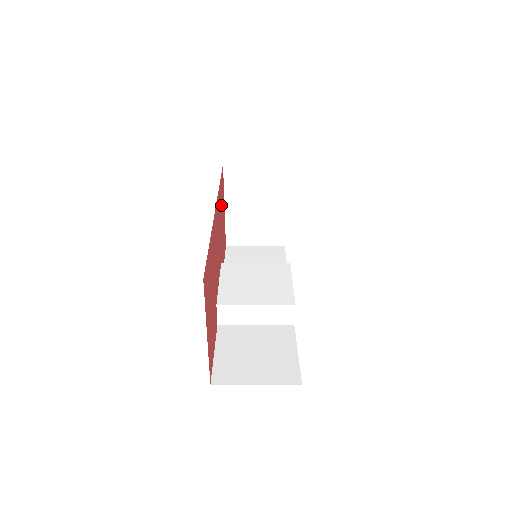
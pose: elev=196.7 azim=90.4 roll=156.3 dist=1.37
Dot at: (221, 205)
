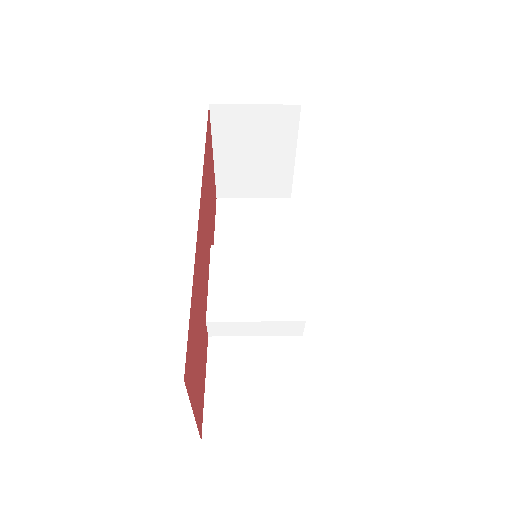
Dot at: (208, 170)
